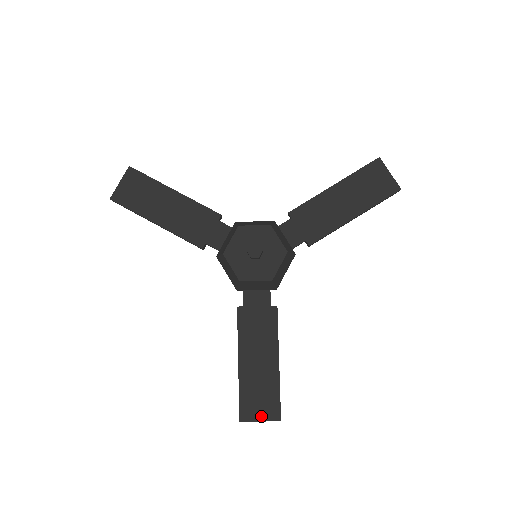
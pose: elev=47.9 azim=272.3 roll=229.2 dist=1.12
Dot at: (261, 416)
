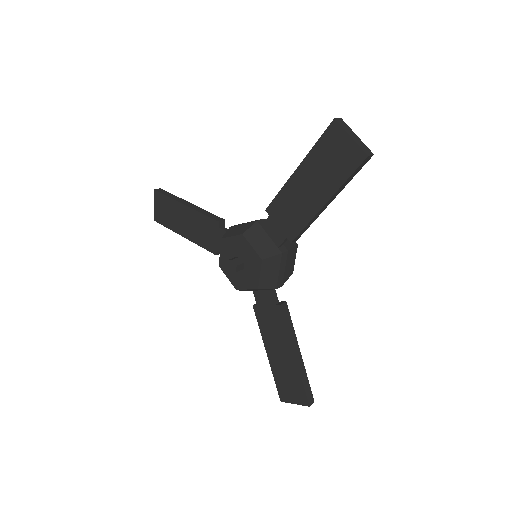
Dot at: (294, 400)
